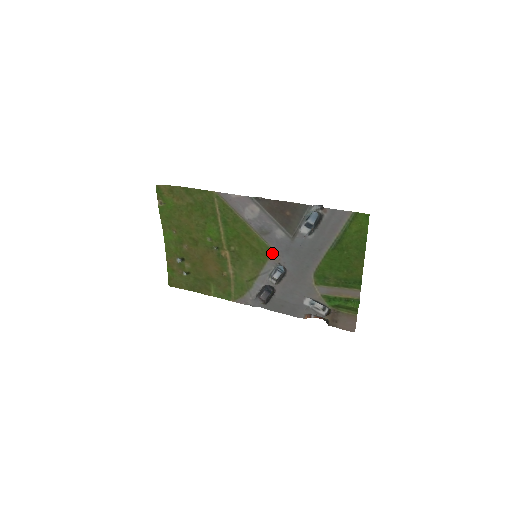
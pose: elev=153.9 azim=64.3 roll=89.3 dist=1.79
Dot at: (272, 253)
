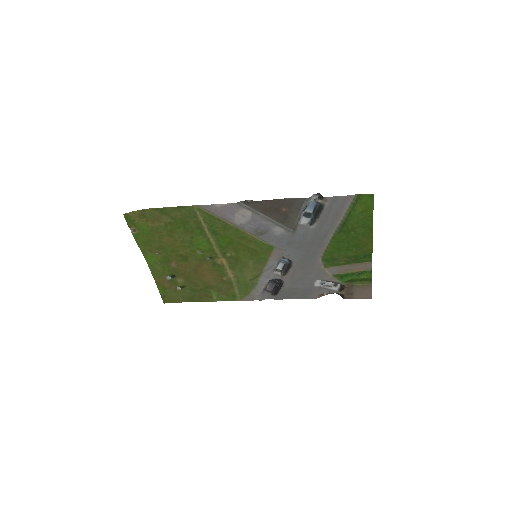
Dot at: (273, 250)
